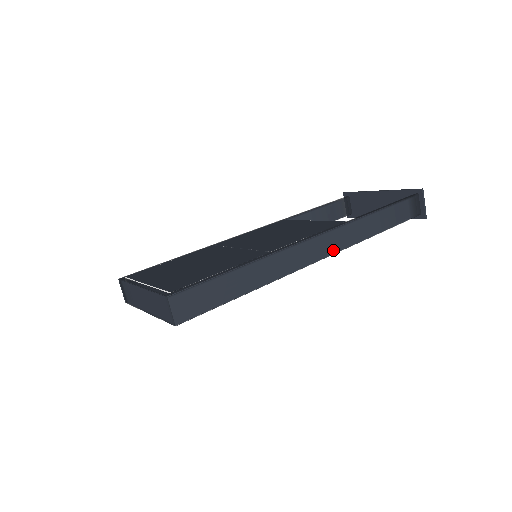
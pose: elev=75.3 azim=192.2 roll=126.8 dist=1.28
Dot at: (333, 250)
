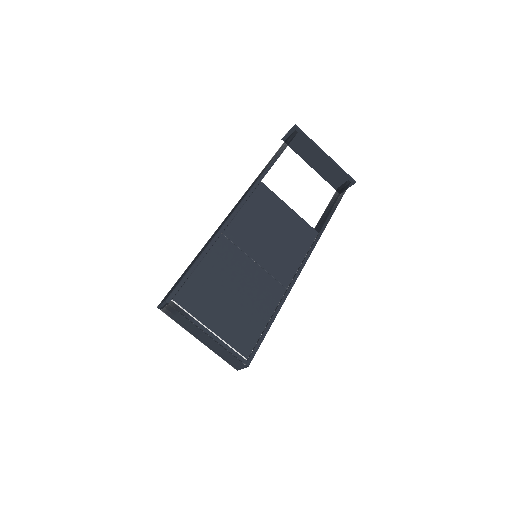
Dot at: occluded
